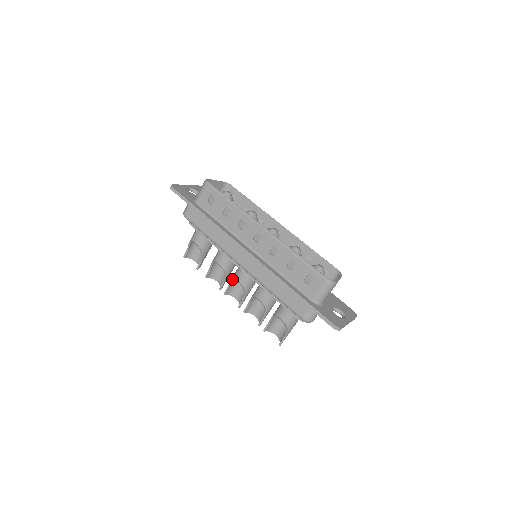
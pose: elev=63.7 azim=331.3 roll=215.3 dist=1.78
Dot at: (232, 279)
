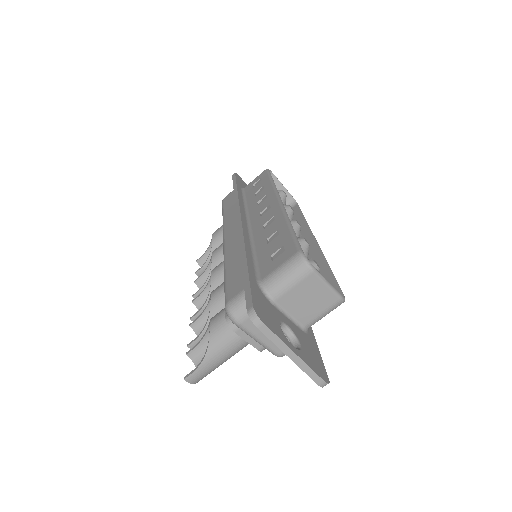
Dot at: (210, 276)
